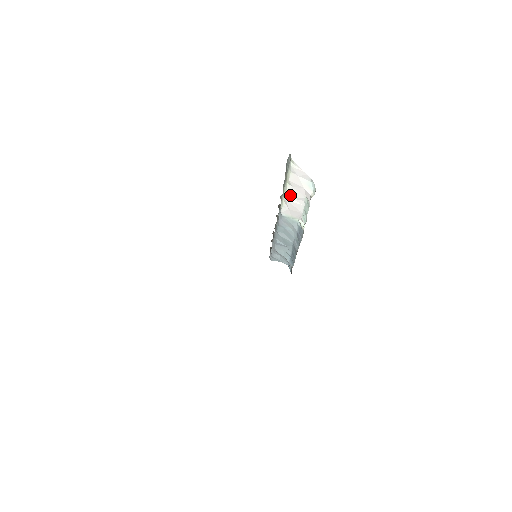
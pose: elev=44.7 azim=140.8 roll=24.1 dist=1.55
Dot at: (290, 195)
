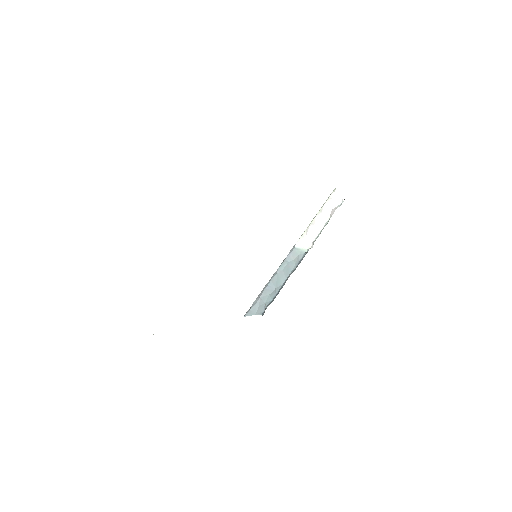
Dot at: (316, 221)
